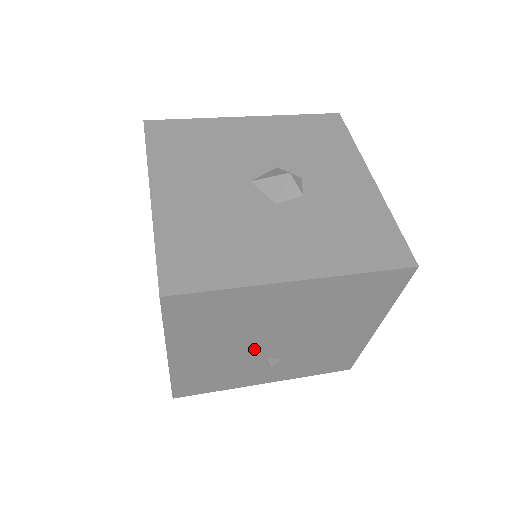
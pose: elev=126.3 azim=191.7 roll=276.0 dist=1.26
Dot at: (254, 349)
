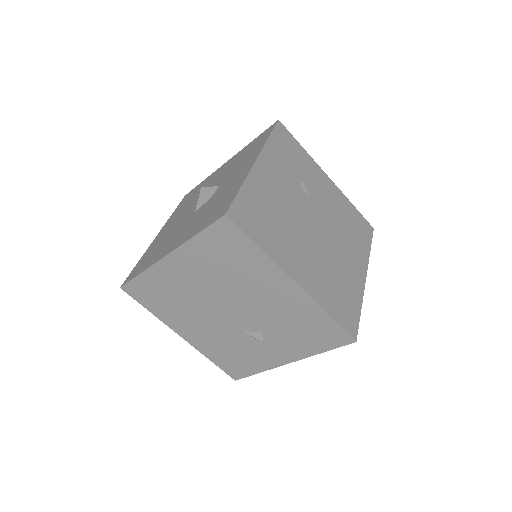
Dot at: (224, 323)
